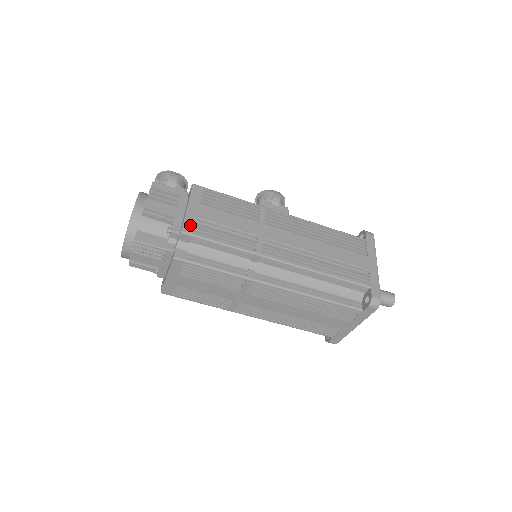
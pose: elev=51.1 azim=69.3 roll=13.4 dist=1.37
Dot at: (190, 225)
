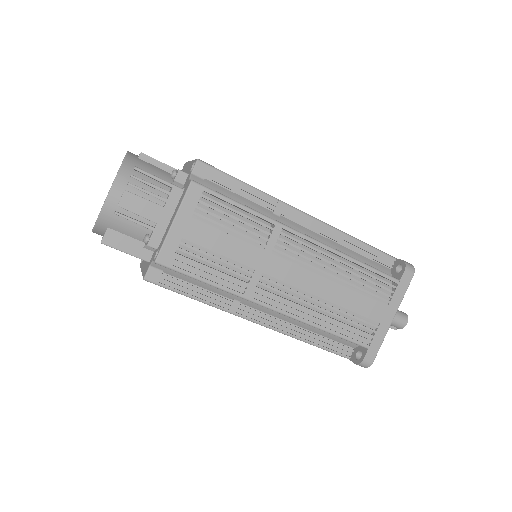
Dot at: occluded
